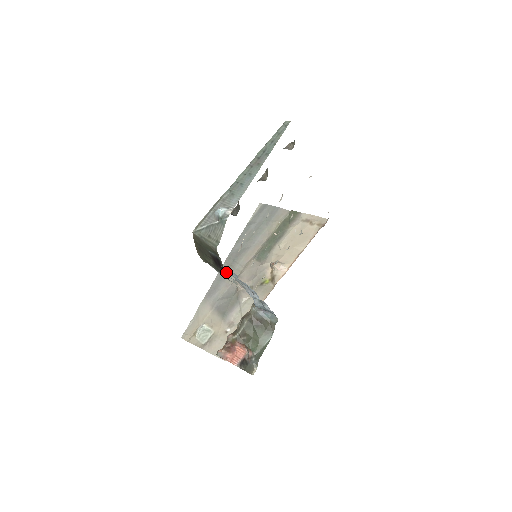
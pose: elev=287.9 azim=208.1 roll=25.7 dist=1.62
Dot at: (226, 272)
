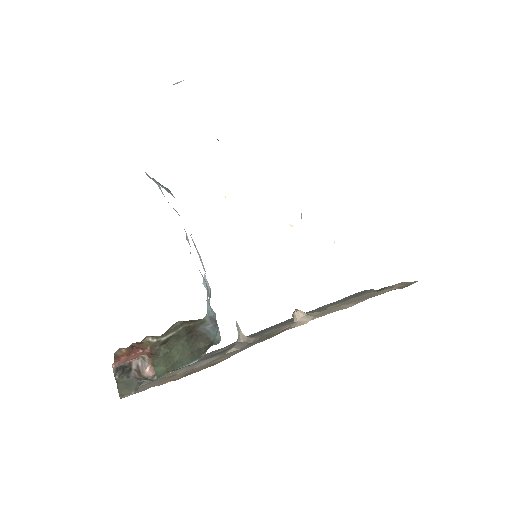
Dot at: (252, 336)
